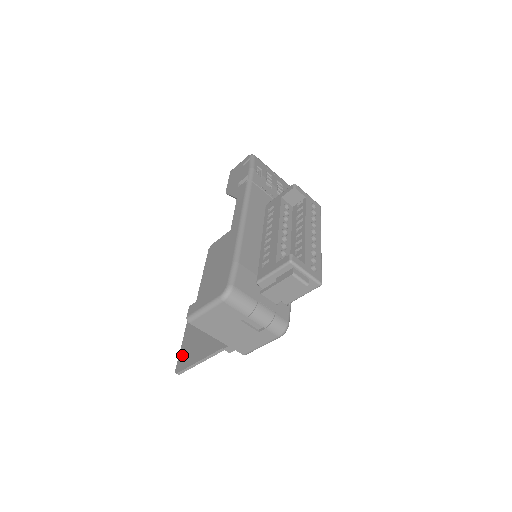
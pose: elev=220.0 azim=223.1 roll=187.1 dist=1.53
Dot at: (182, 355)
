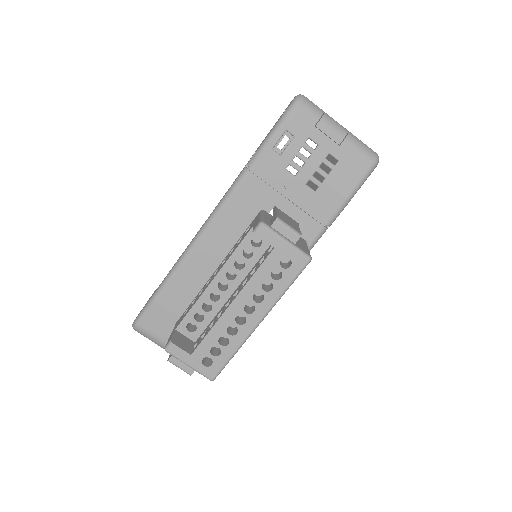
Dot at: occluded
